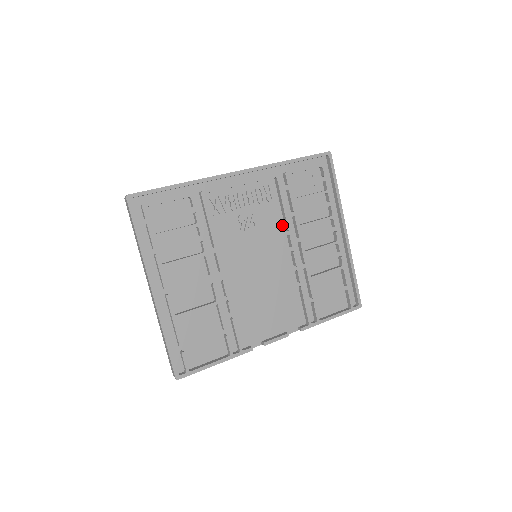
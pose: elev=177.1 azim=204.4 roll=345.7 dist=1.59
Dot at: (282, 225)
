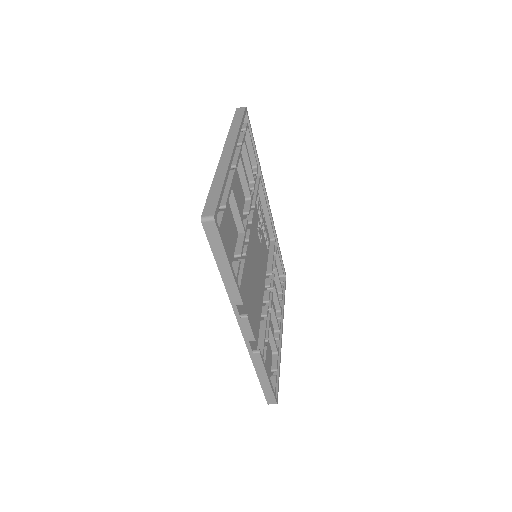
Dot at: (266, 268)
